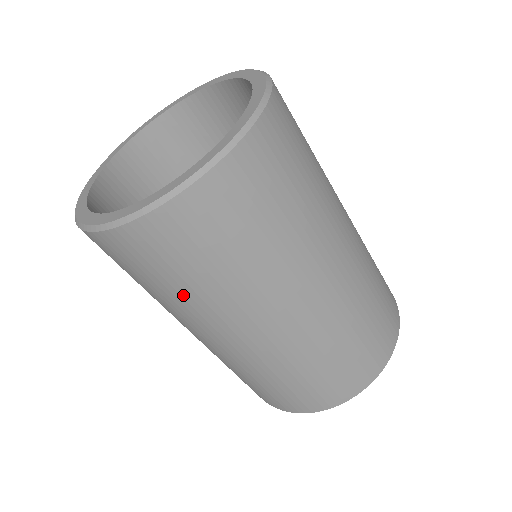
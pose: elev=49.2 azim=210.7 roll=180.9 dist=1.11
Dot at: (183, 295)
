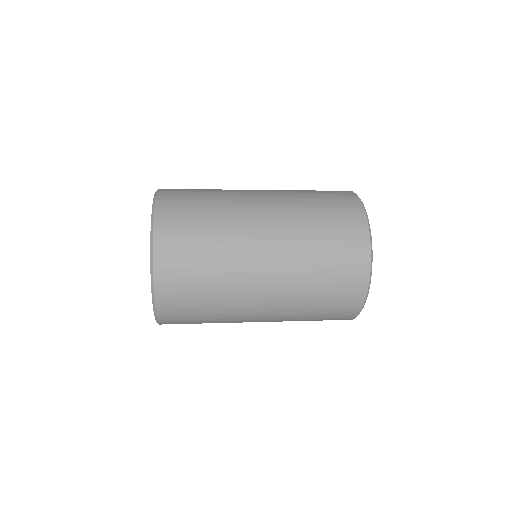
Dot at: occluded
